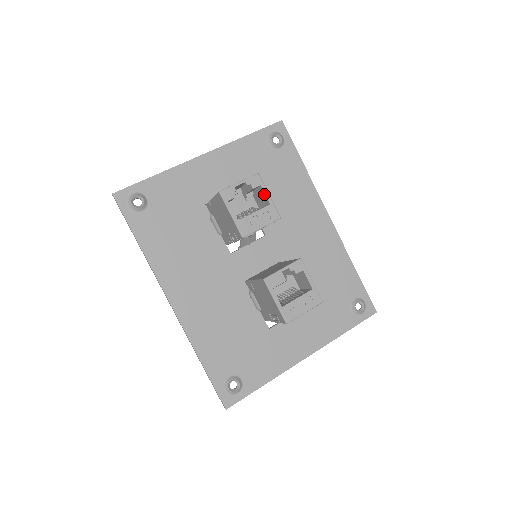
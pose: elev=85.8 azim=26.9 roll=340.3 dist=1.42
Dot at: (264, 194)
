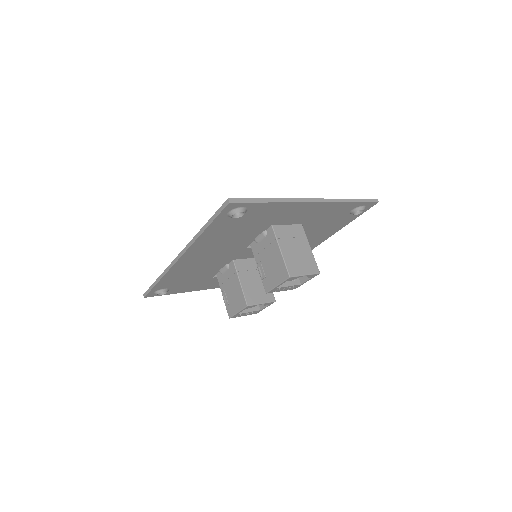
Dot at: (306, 280)
